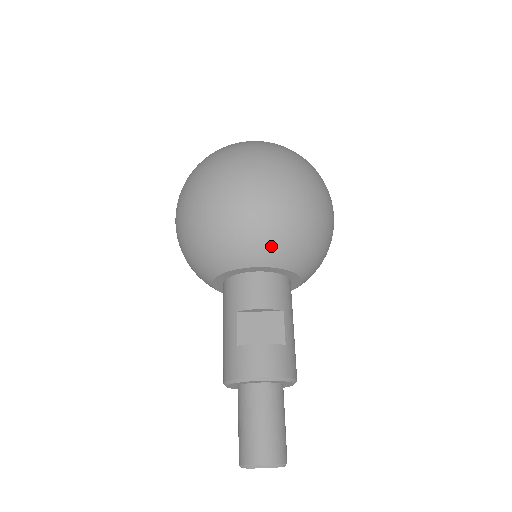
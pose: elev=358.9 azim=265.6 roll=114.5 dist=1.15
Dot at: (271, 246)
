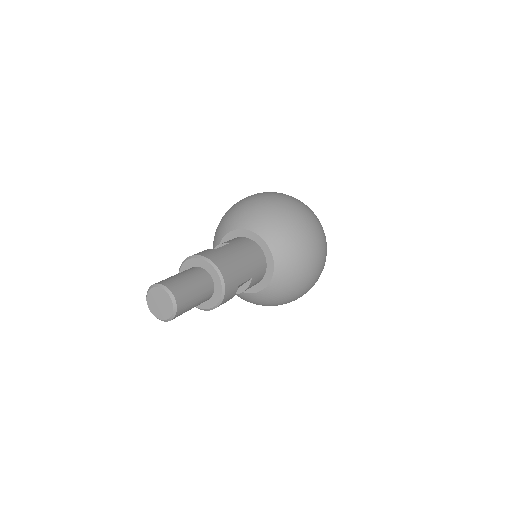
Dot at: (230, 219)
